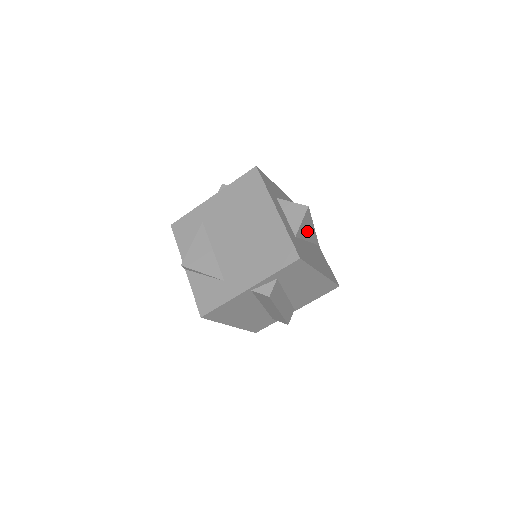
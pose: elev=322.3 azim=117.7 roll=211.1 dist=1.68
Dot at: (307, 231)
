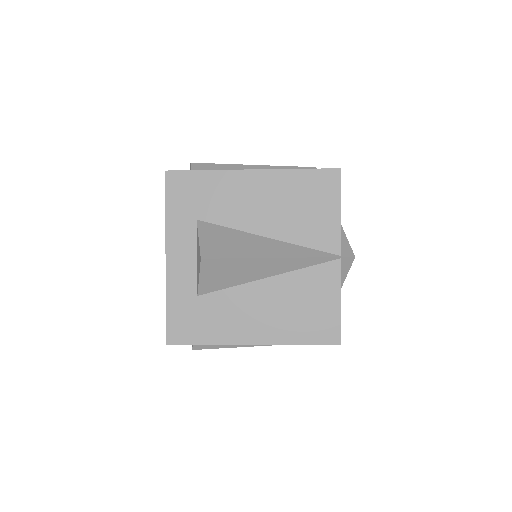
Dot at: (245, 272)
